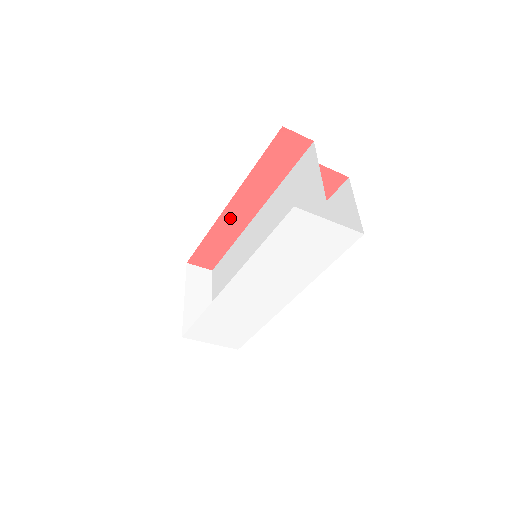
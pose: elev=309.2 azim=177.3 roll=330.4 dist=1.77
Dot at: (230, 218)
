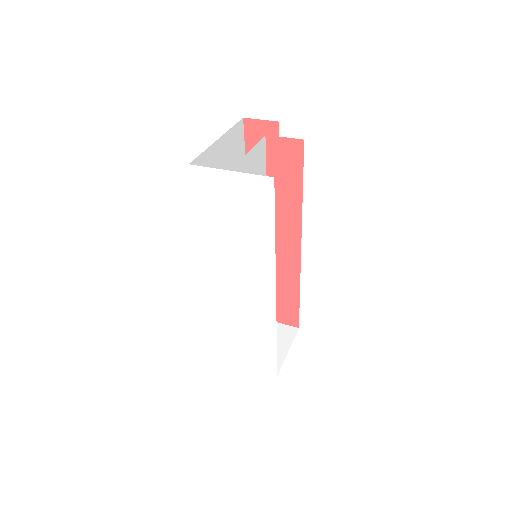
Dot at: occluded
